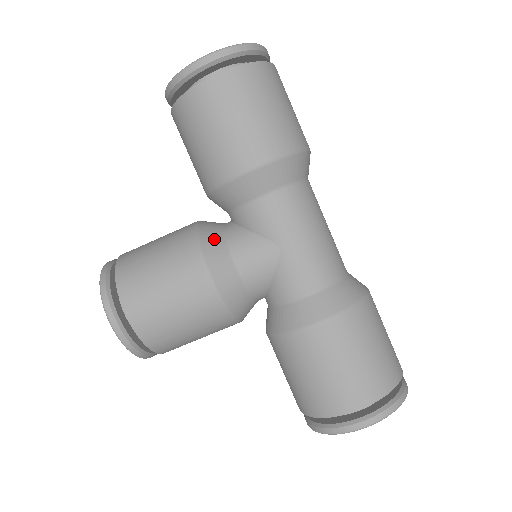
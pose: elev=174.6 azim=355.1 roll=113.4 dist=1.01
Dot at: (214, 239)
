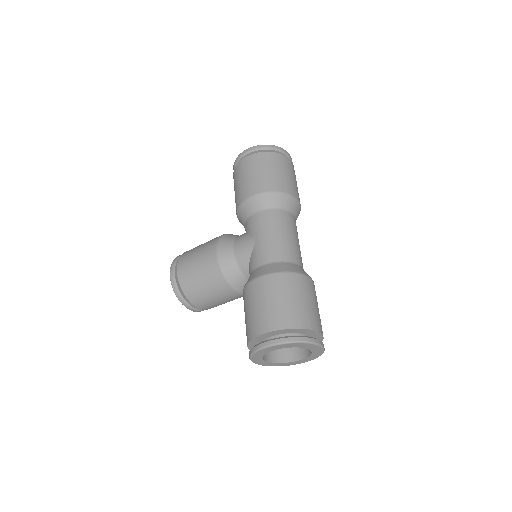
Dot at: (229, 237)
